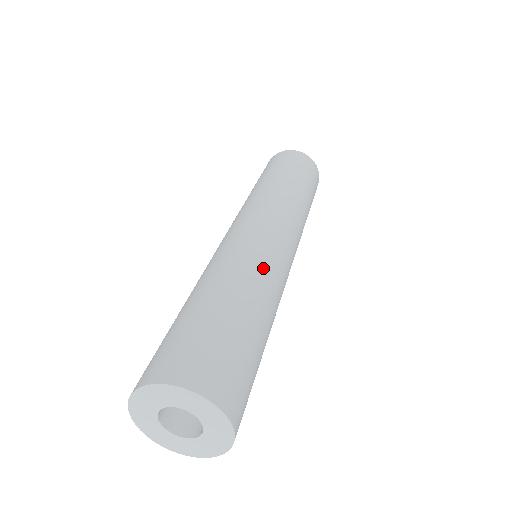
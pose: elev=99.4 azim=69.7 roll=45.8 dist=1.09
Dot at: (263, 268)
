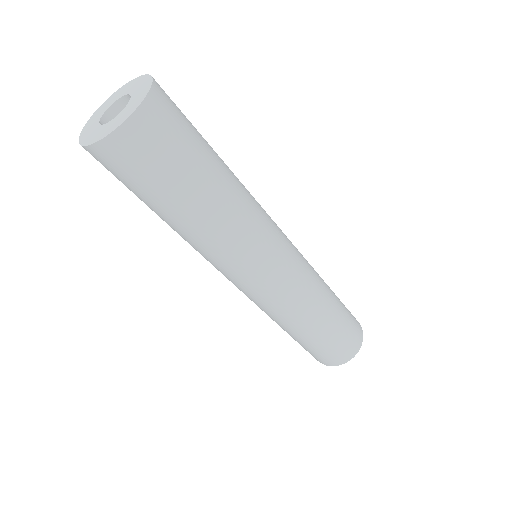
Dot at: occluded
